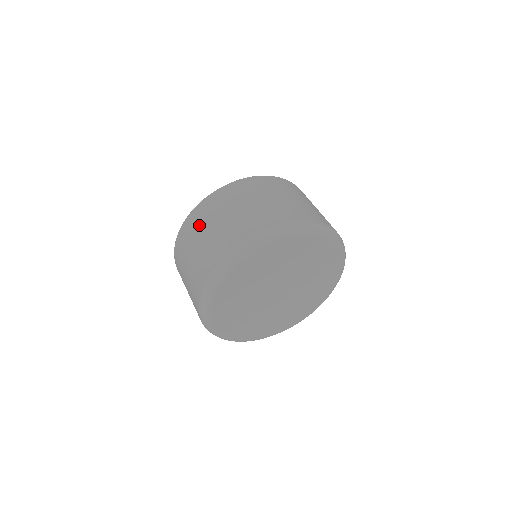
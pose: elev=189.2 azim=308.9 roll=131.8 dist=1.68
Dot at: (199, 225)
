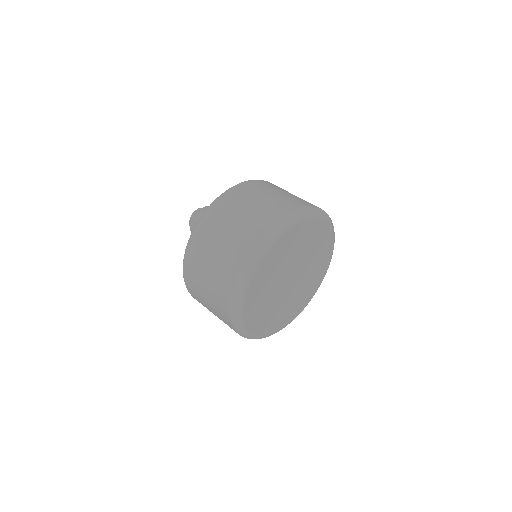
Dot at: (264, 187)
